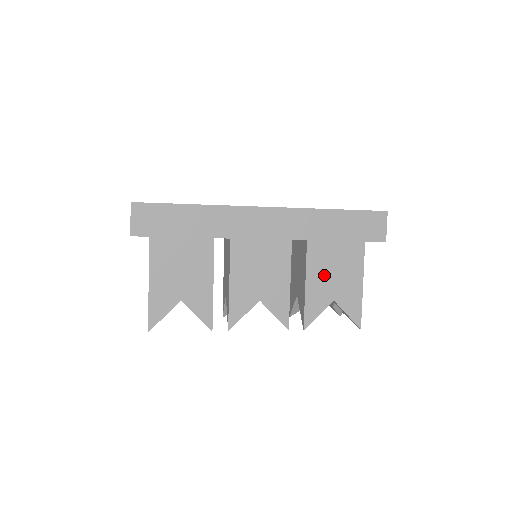
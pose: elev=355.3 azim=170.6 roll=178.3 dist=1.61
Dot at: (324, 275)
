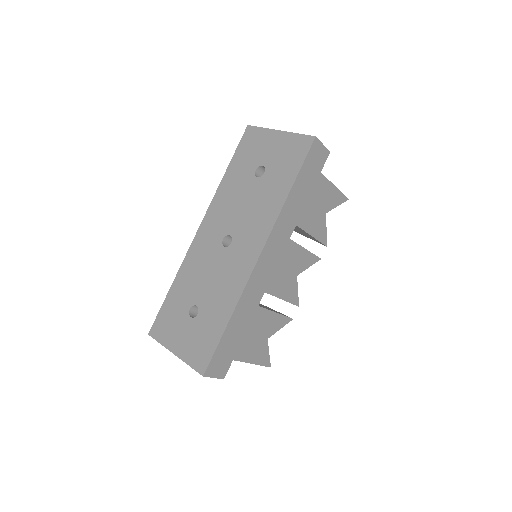
Dot at: (311, 214)
